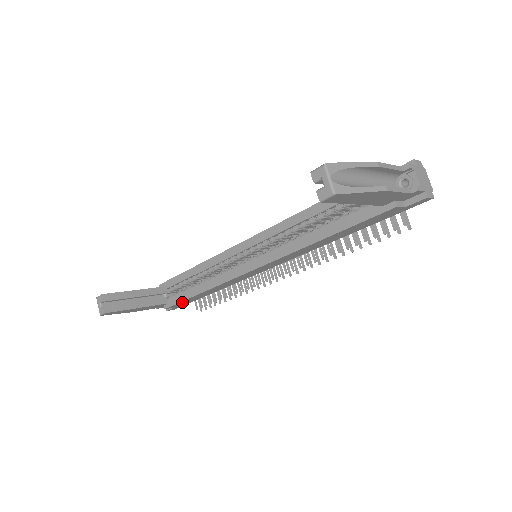
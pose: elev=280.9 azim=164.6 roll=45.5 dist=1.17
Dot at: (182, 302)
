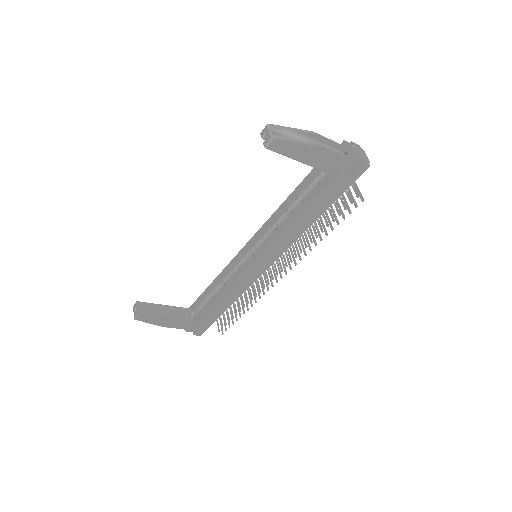
Dot at: (204, 317)
